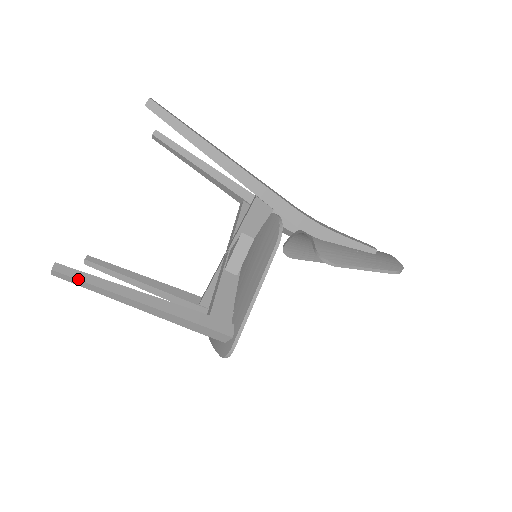
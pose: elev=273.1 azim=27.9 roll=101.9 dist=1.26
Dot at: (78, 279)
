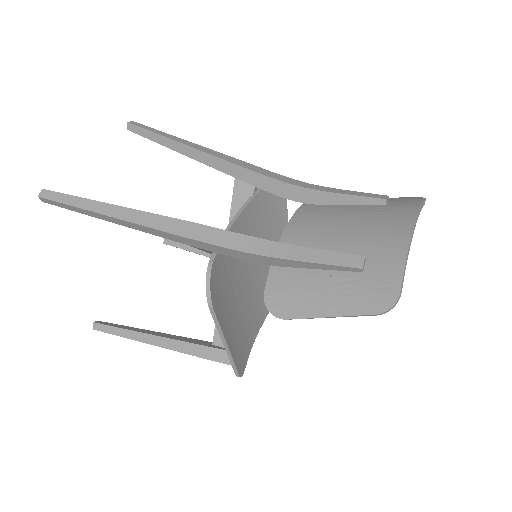
Dot at: (110, 333)
